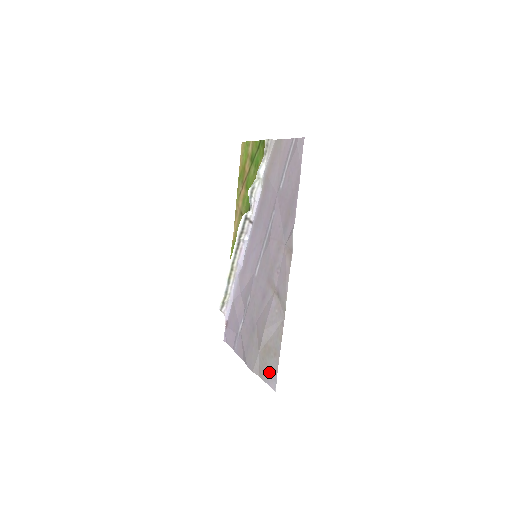
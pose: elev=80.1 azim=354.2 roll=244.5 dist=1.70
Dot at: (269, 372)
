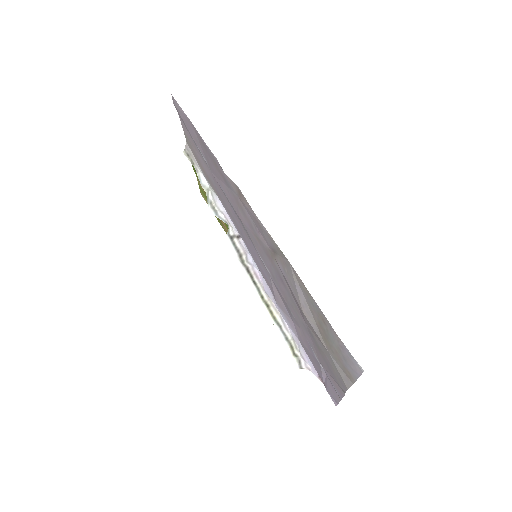
Dot at: (343, 357)
